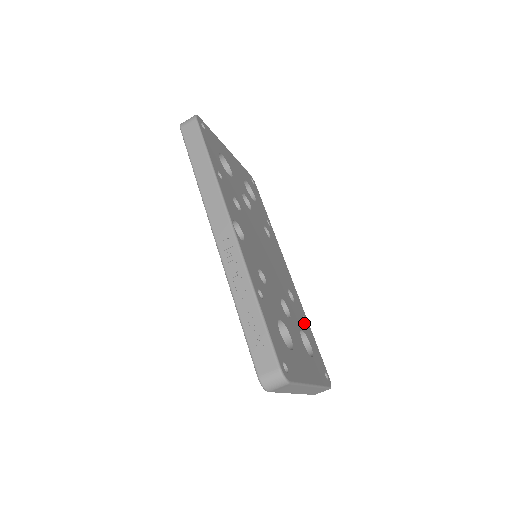
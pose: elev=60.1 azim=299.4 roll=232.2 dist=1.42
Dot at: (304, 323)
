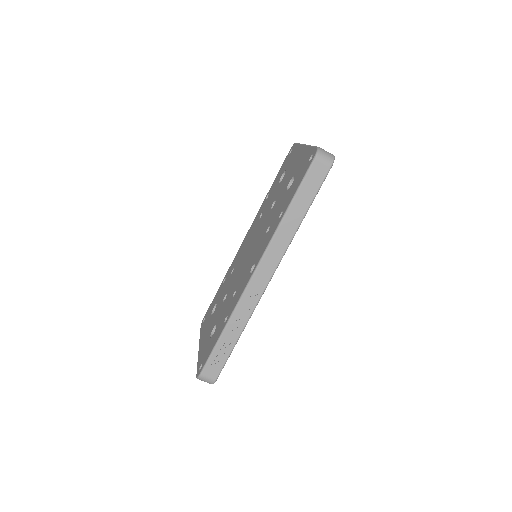
Dot at: occluded
